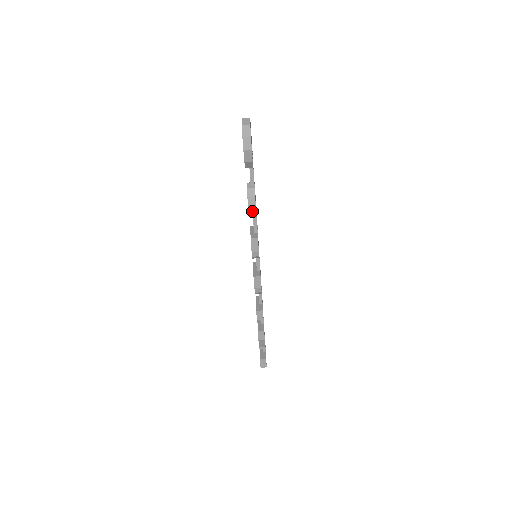
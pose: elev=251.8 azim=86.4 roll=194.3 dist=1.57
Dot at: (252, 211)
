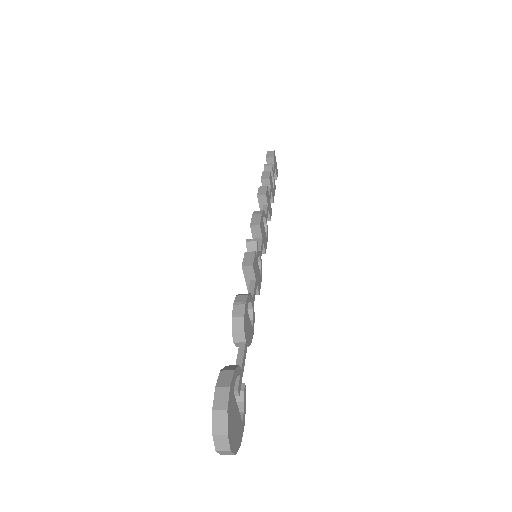
Dot at: occluded
